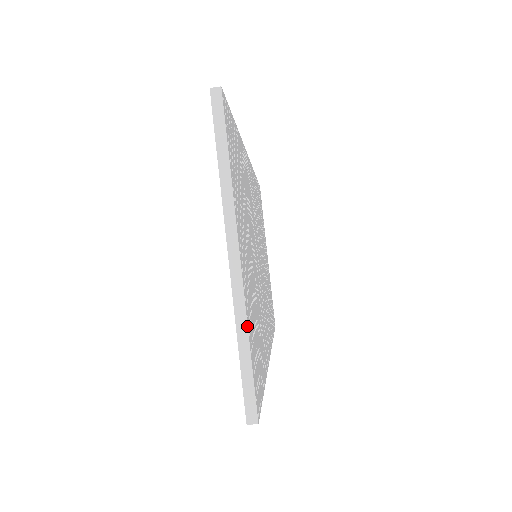
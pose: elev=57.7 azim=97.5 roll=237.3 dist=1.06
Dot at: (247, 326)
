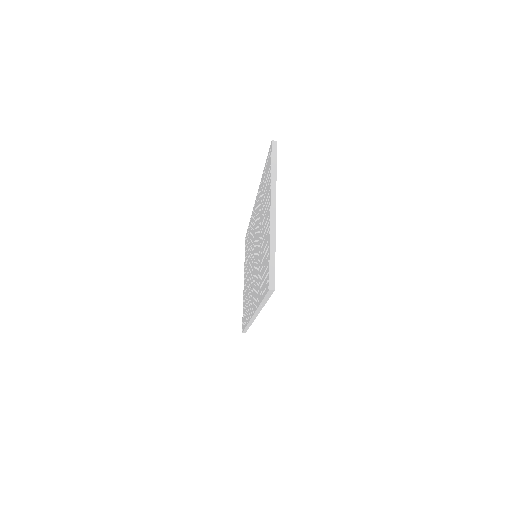
Dot at: (275, 244)
